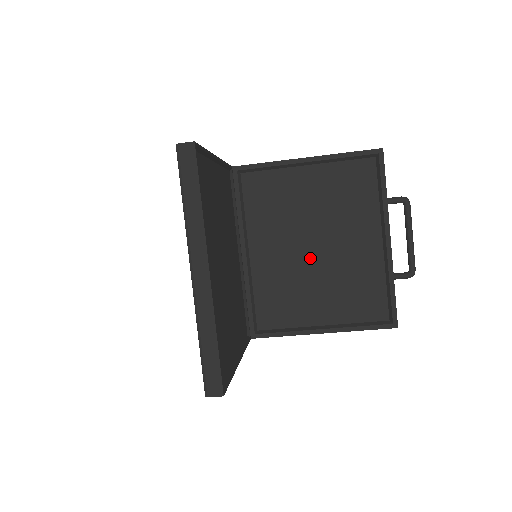
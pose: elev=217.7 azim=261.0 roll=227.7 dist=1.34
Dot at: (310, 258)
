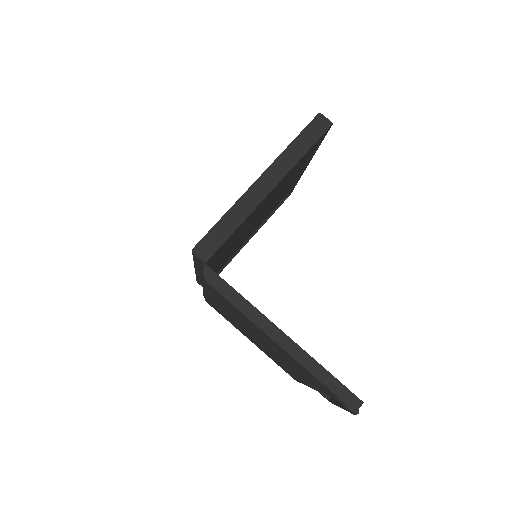
Dot at: occluded
